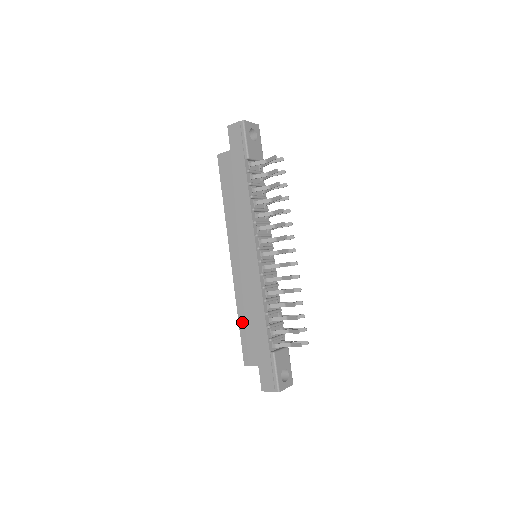
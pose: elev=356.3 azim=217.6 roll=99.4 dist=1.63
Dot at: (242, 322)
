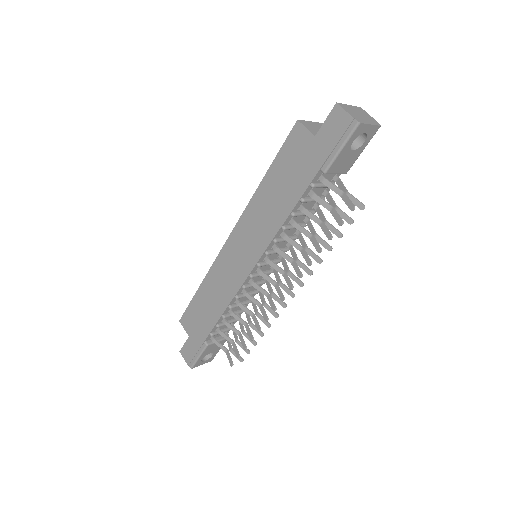
Dot at: (200, 295)
